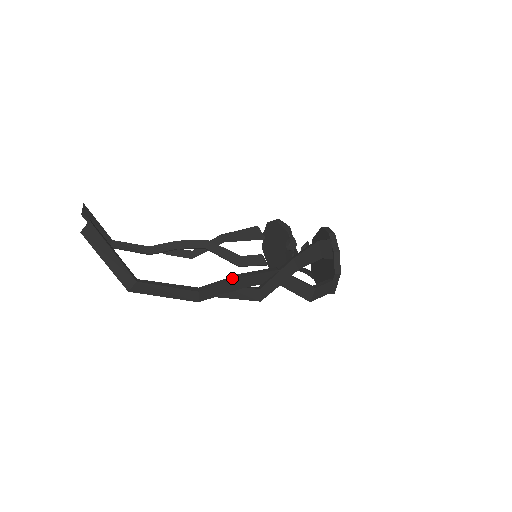
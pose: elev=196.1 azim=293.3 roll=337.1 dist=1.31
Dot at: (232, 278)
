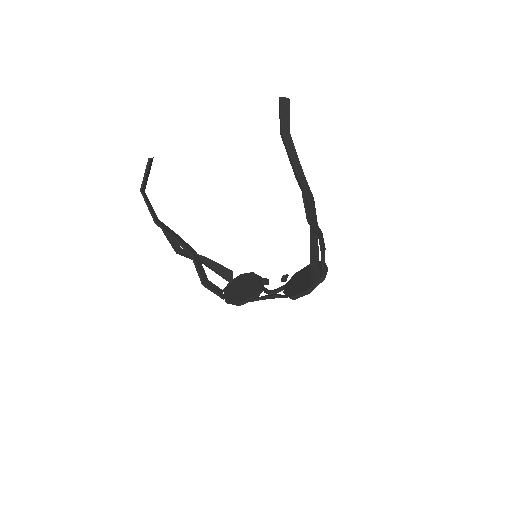
Dot at: (311, 192)
